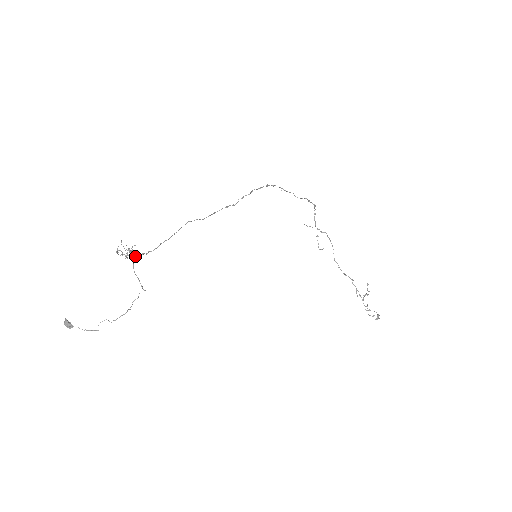
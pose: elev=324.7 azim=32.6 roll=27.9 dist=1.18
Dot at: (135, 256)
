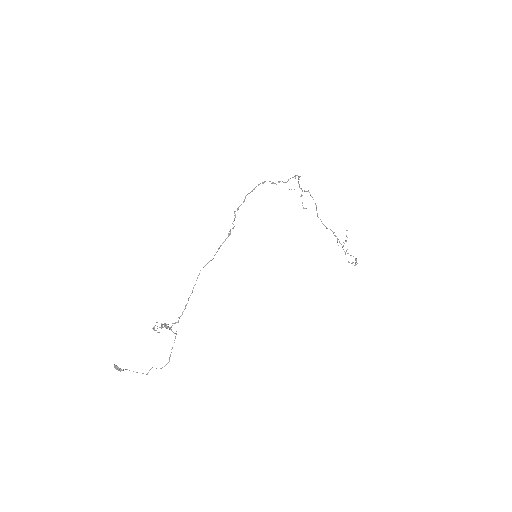
Dot at: (170, 329)
